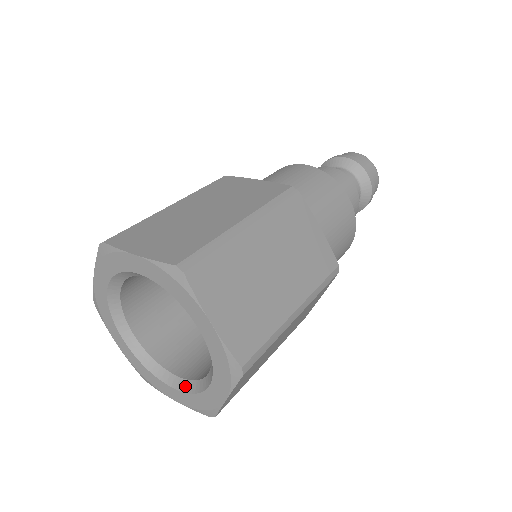
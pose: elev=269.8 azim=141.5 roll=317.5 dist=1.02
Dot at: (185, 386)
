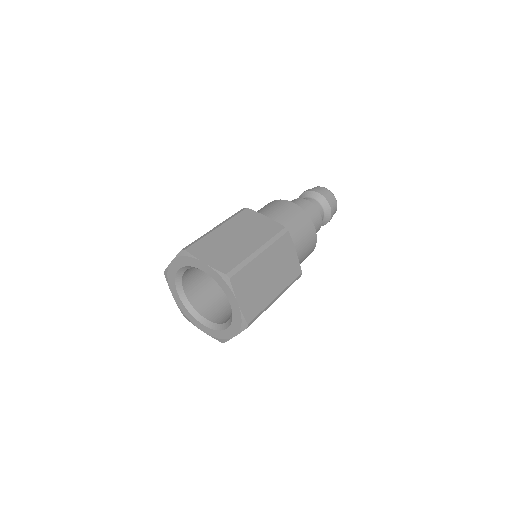
Dot at: (211, 325)
